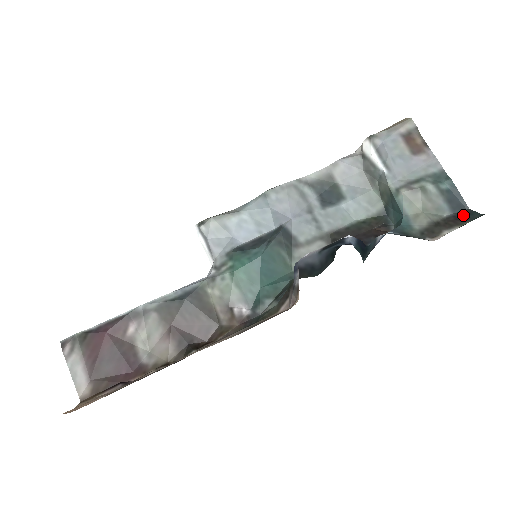
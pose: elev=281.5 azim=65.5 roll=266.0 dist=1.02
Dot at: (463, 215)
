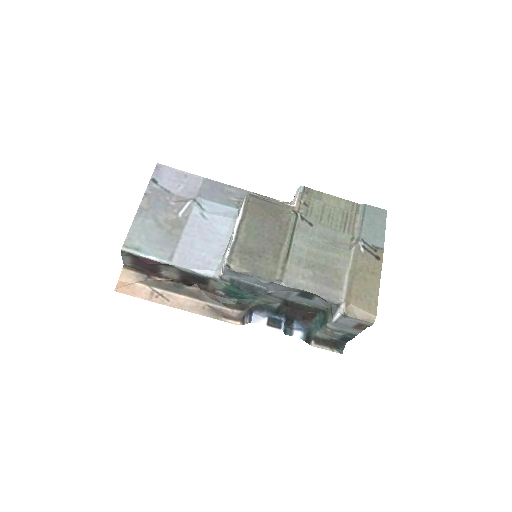
Dot at: (339, 344)
